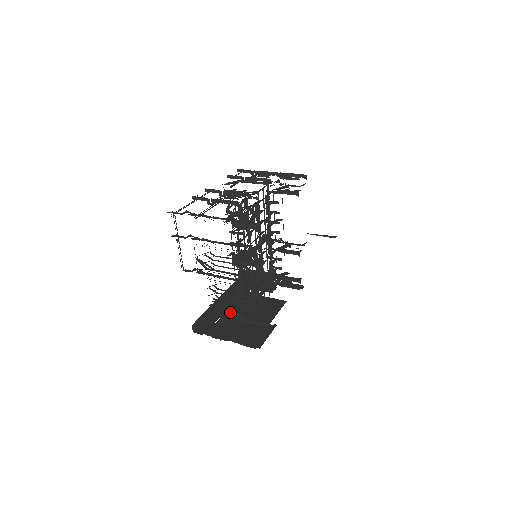
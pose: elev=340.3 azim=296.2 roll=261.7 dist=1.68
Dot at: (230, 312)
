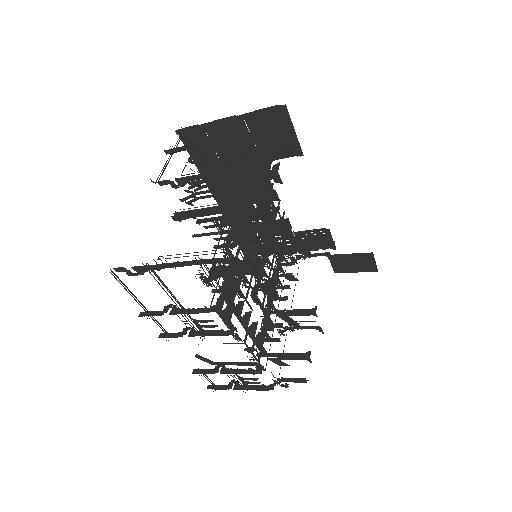
Dot at: (182, 311)
